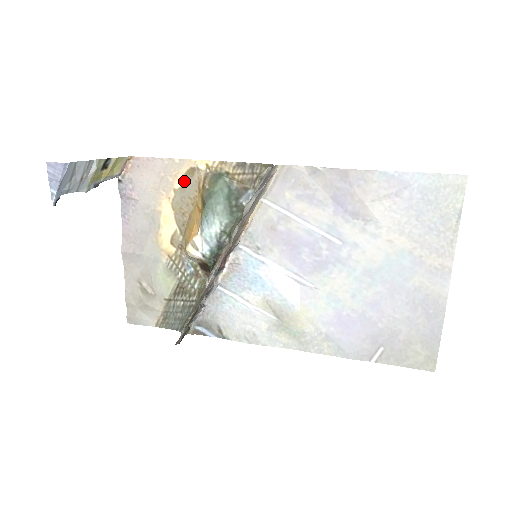
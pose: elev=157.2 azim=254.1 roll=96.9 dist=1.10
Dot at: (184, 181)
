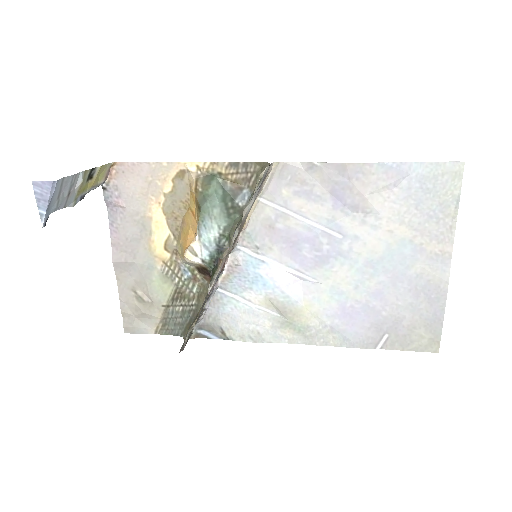
Dot at: (174, 184)
